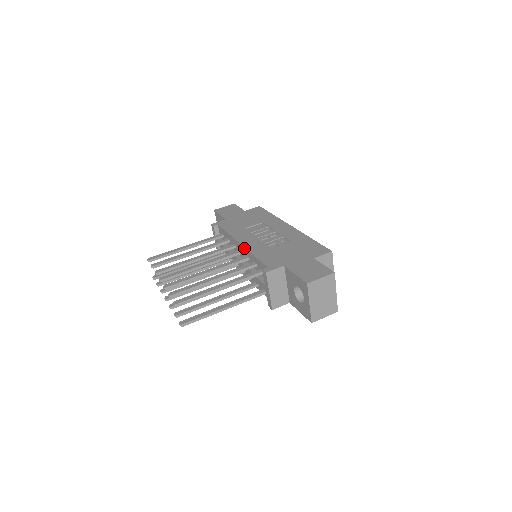
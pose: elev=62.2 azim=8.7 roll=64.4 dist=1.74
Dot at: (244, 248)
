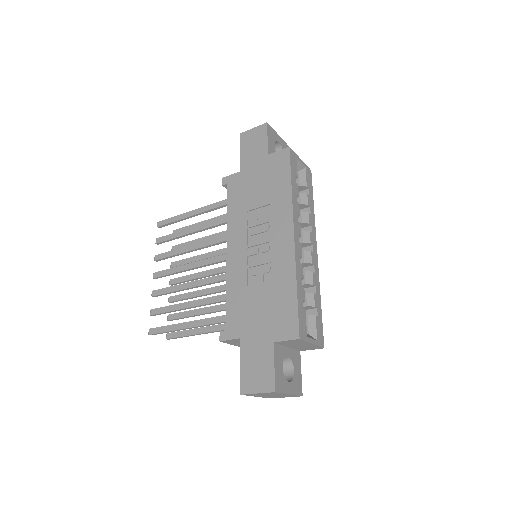
Dot at: (227, 265)
